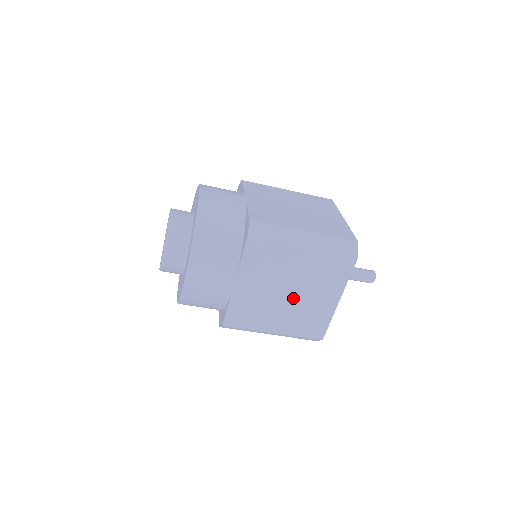
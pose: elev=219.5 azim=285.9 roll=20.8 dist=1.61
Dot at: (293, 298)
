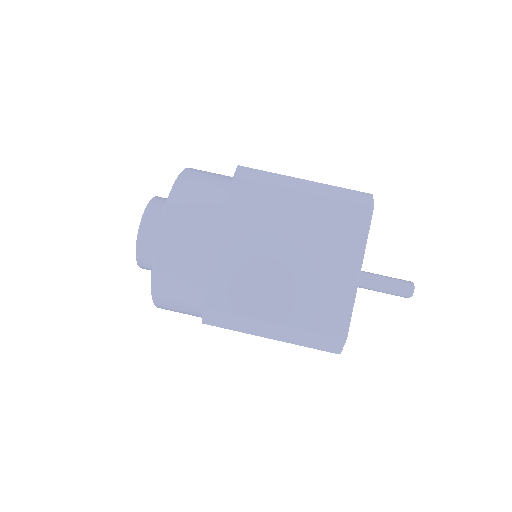
Dot at: (296, 265)
